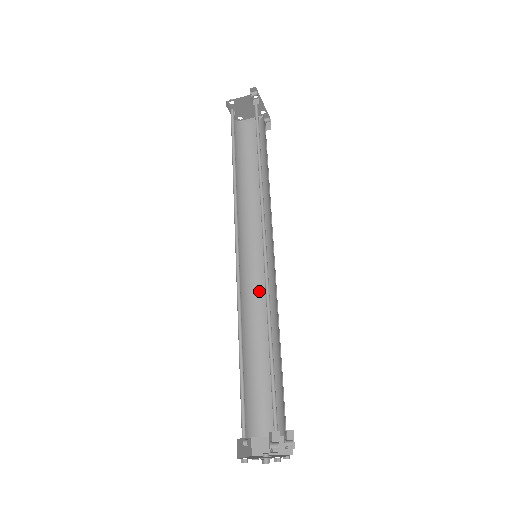
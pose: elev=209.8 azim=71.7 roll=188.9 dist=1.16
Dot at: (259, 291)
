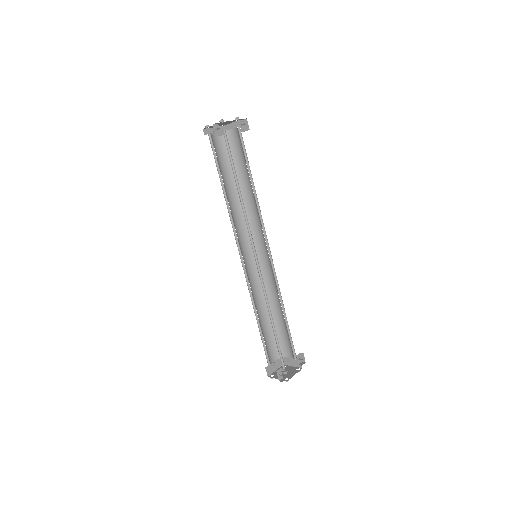
Dot at: (267, 273)
